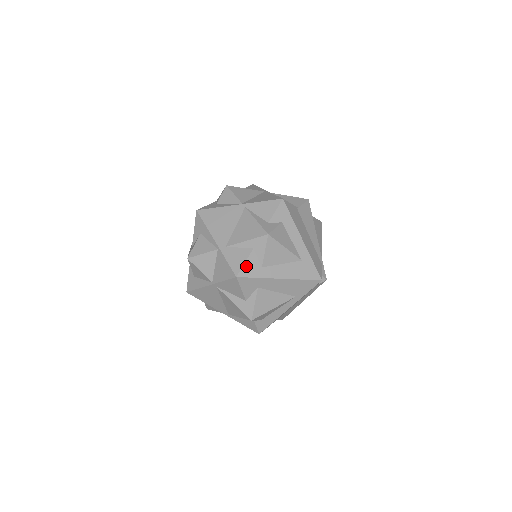
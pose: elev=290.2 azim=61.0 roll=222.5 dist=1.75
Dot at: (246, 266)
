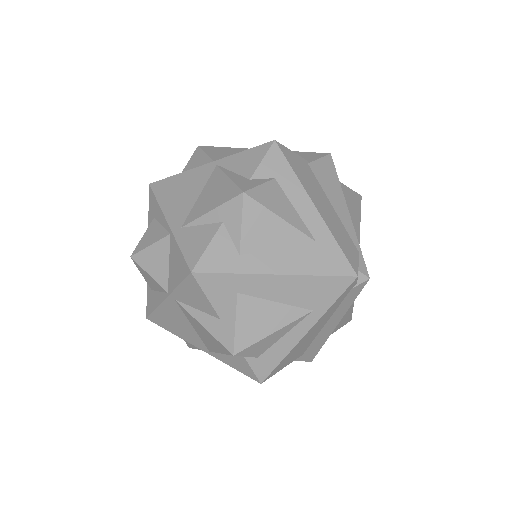
Dot at: (209, 253)
